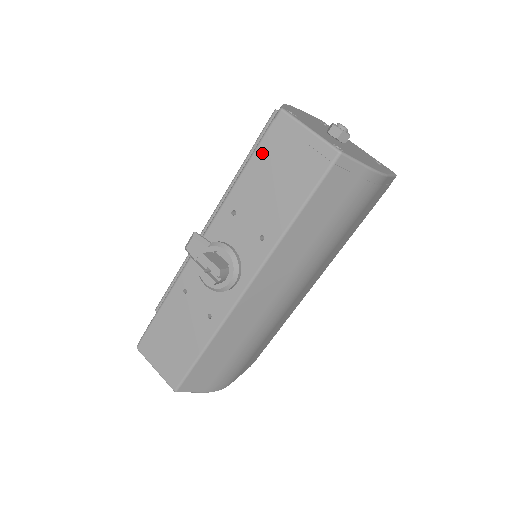
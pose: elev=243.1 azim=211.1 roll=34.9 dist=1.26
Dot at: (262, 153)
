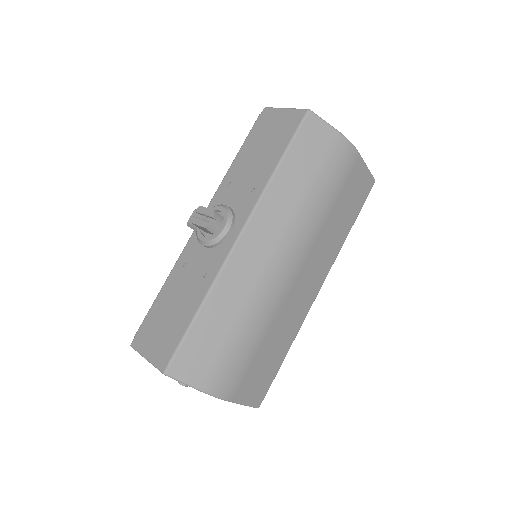
Dot at: (252, 137)
